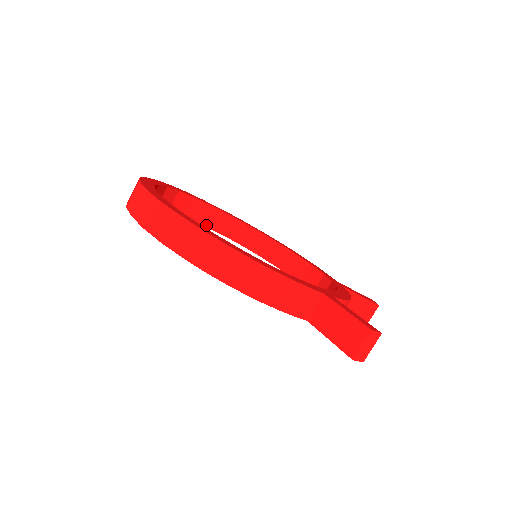
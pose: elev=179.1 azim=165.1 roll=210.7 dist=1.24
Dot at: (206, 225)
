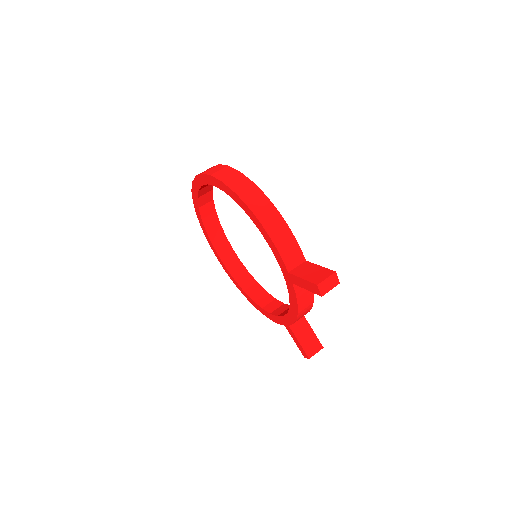
Dot at: (217, 250)
